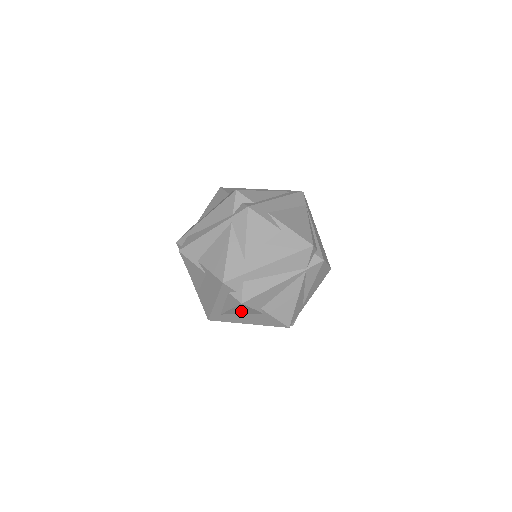
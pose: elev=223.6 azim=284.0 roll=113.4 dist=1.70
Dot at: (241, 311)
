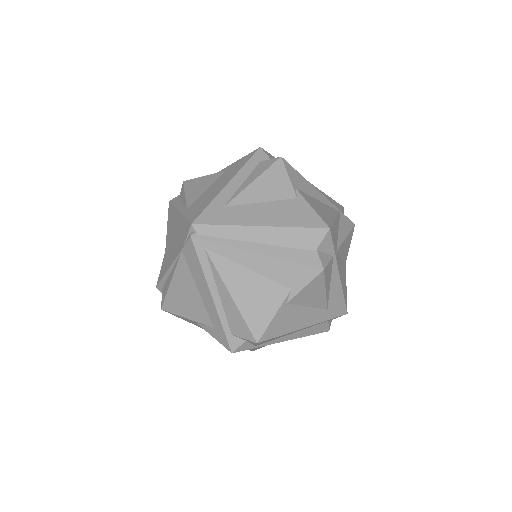
Dot at: (266, 190)
